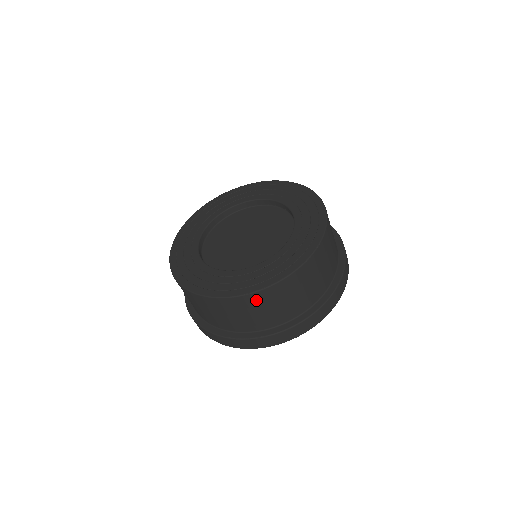
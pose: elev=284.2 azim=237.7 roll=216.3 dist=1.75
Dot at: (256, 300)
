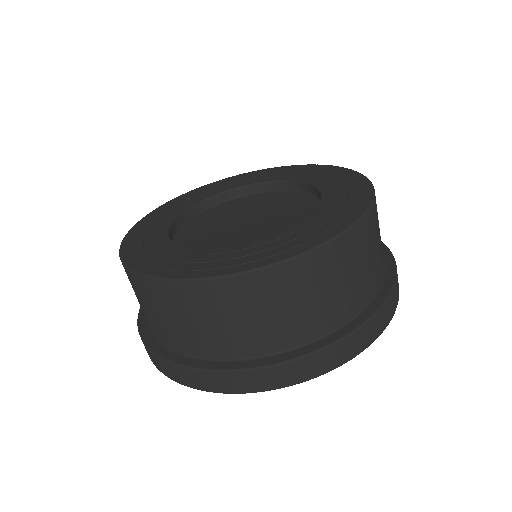
Dot at: (303, 272)
